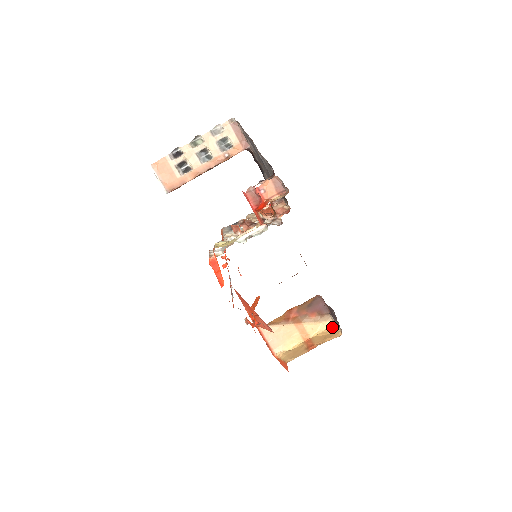
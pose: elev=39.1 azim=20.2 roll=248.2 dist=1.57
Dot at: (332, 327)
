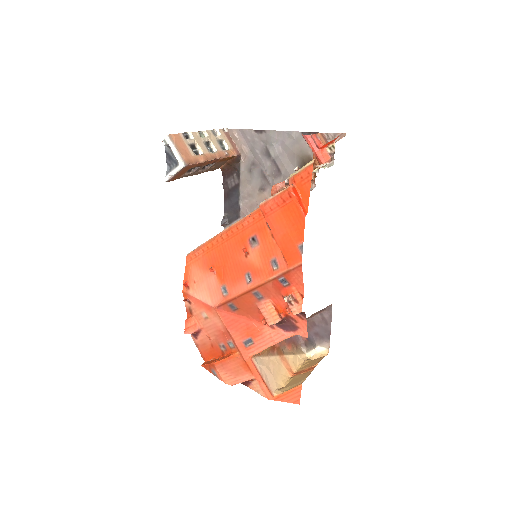
Dot at: (308, 359)
